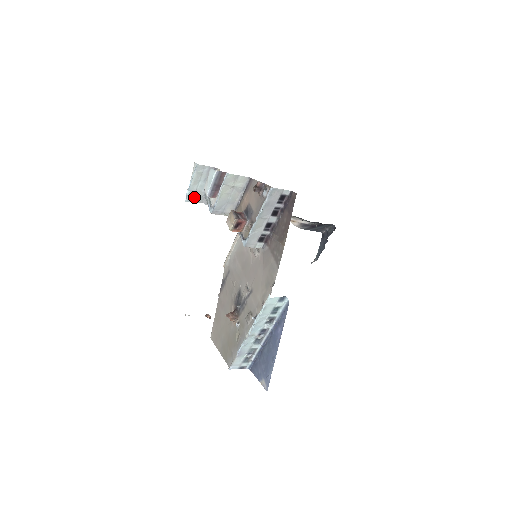
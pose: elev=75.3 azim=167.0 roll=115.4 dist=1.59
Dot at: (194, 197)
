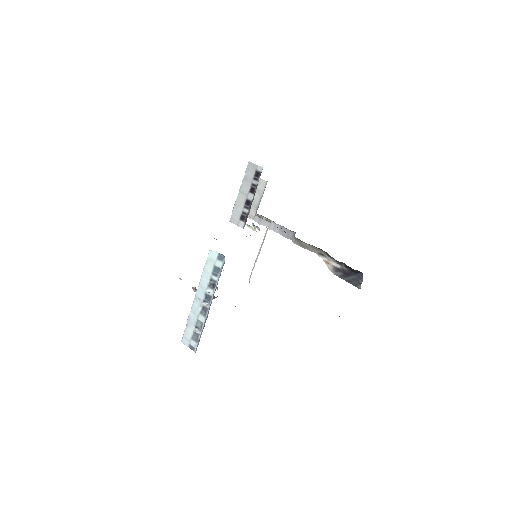
Dot at: occluded
